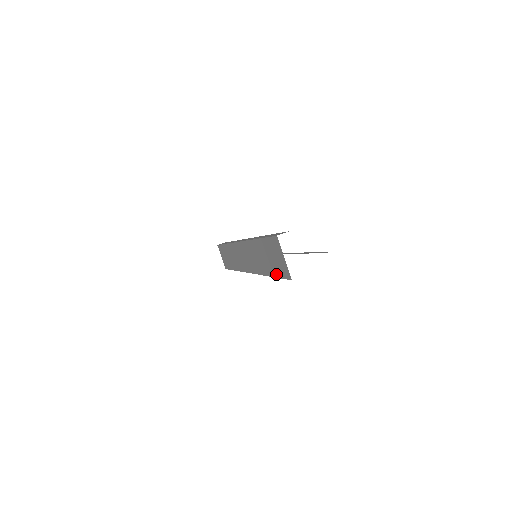
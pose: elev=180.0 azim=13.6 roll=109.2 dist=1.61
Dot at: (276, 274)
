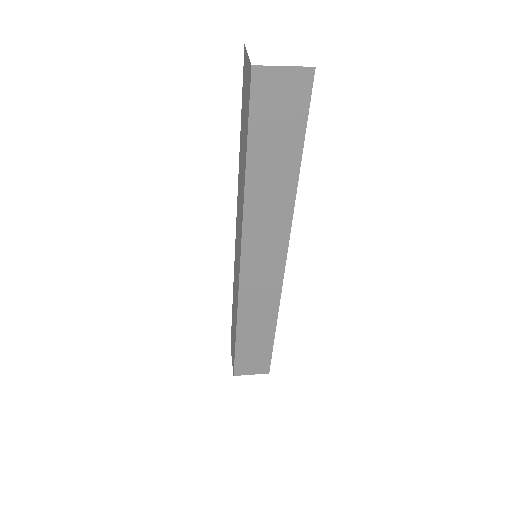
Dot at: (247, 128)
